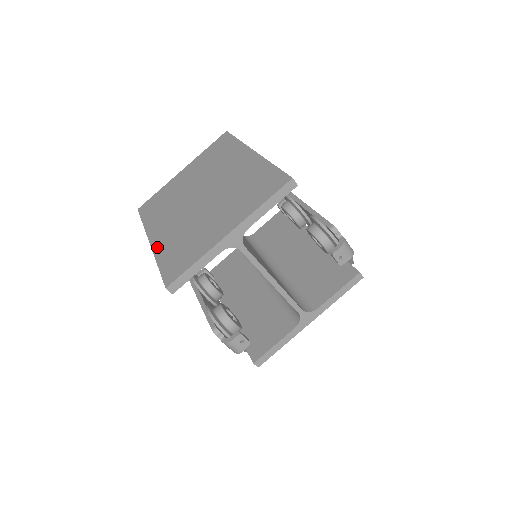
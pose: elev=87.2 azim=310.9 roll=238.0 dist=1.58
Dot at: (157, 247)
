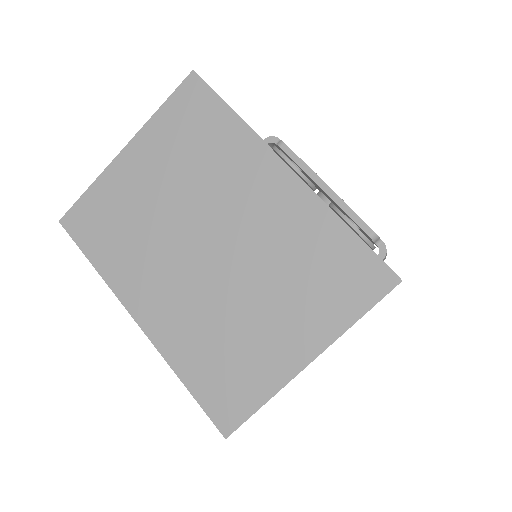
Dot at: (162, 342)
